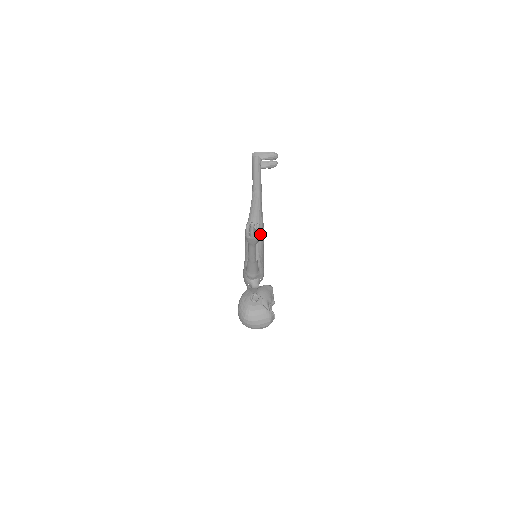
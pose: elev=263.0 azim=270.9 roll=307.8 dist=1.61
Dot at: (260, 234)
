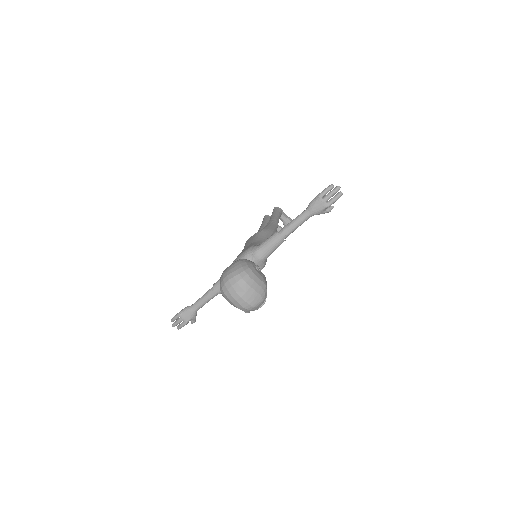
Dot at: (327, 208)
